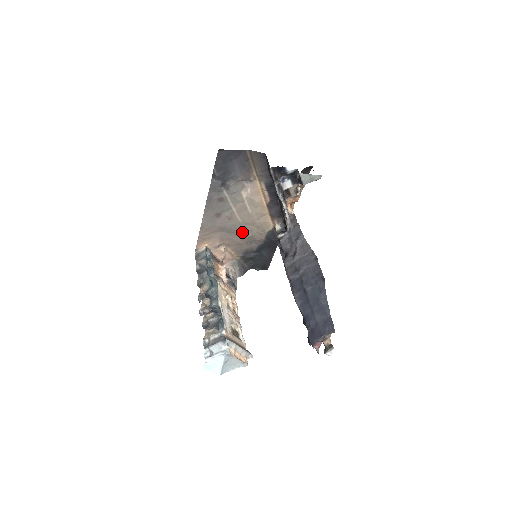
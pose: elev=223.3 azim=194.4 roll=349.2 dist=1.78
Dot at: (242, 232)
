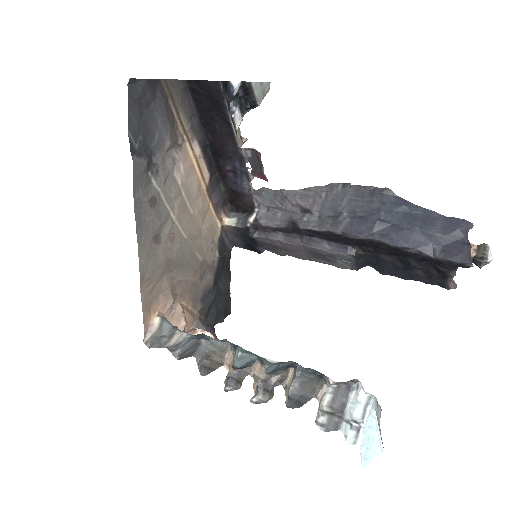
Dot at: (191, 259)
